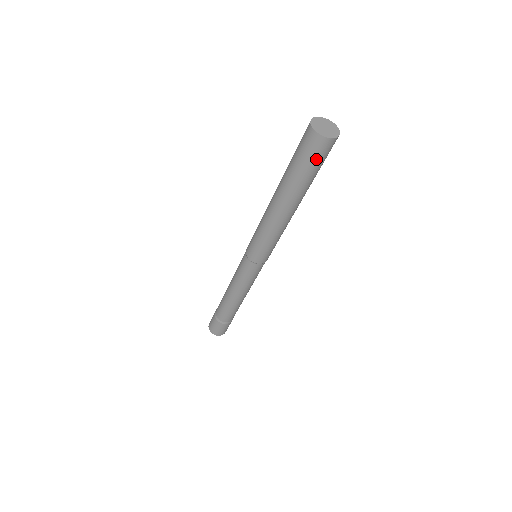
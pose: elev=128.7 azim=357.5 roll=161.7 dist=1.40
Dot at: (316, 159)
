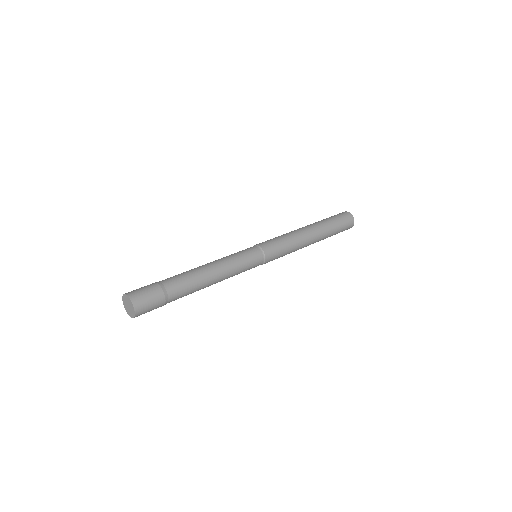
Dot at: (344, 224)
